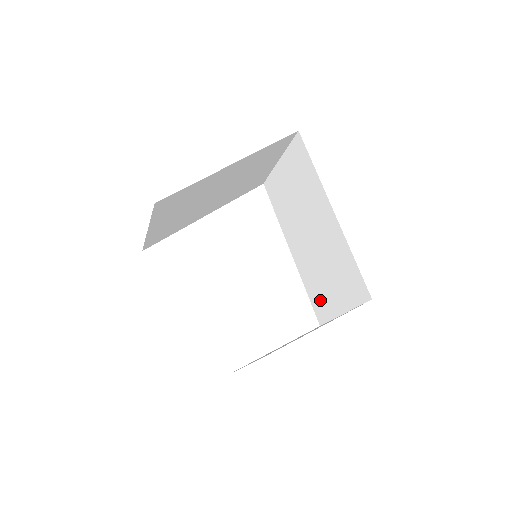
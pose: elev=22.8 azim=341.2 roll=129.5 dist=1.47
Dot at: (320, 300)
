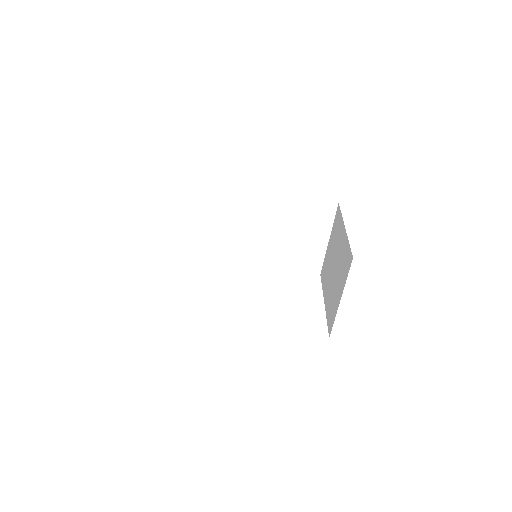
Dot at: (305, 257)
